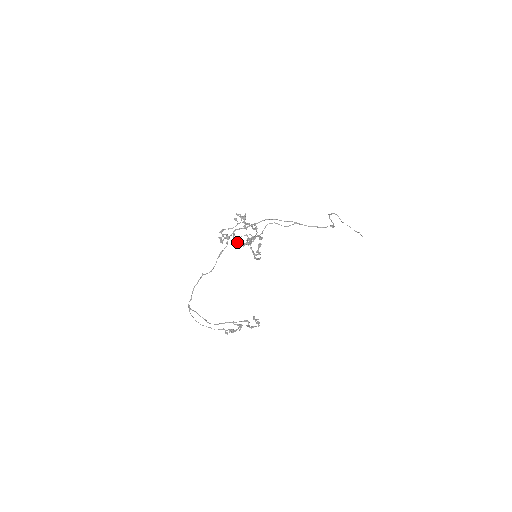
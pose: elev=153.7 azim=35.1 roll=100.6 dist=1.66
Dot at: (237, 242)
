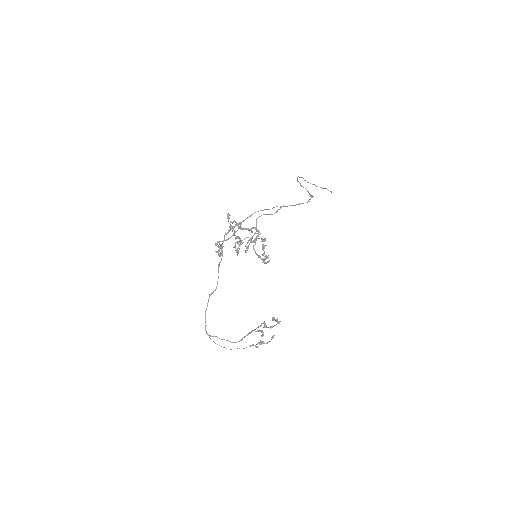
Dot at: (238, 251)
